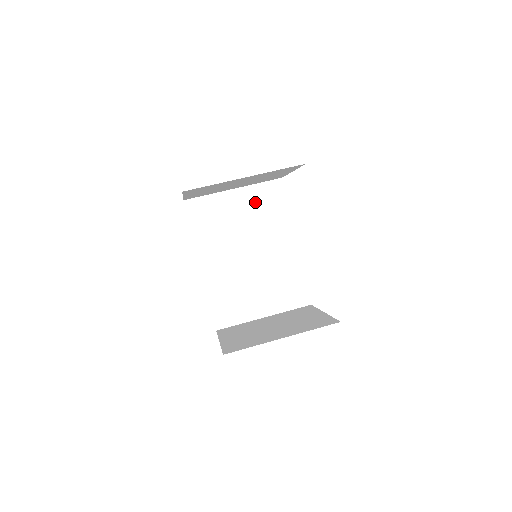
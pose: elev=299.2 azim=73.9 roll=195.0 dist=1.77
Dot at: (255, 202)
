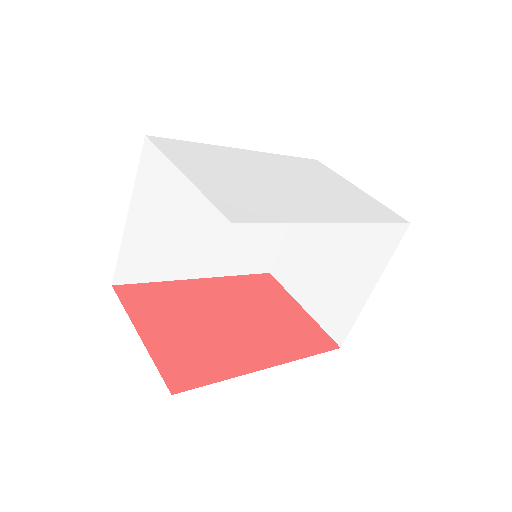
Dot at: (161, 191)
